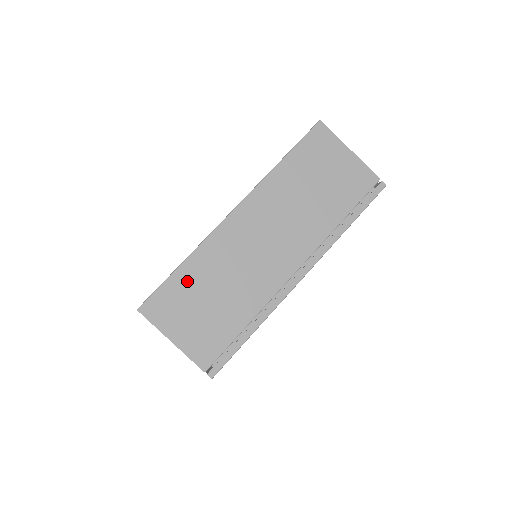
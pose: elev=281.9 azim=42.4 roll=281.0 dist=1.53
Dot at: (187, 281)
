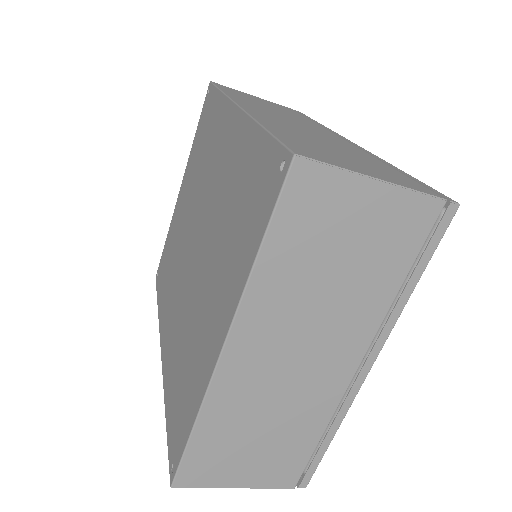
Dot at: (291, 137)
